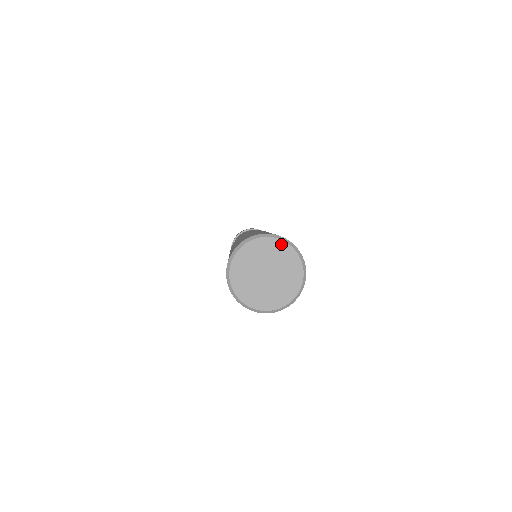
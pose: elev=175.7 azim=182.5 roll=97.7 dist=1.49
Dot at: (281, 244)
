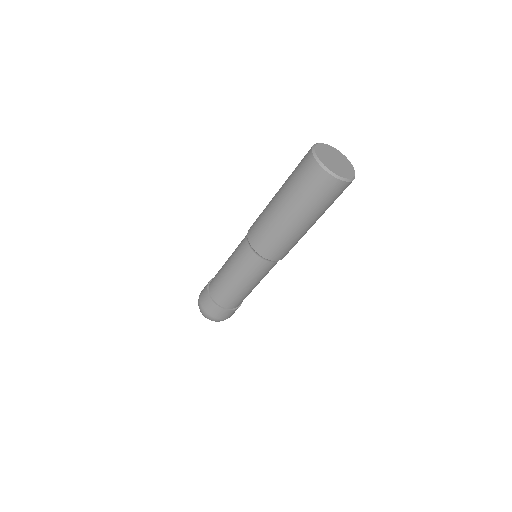
Dot at: (333, 148)
